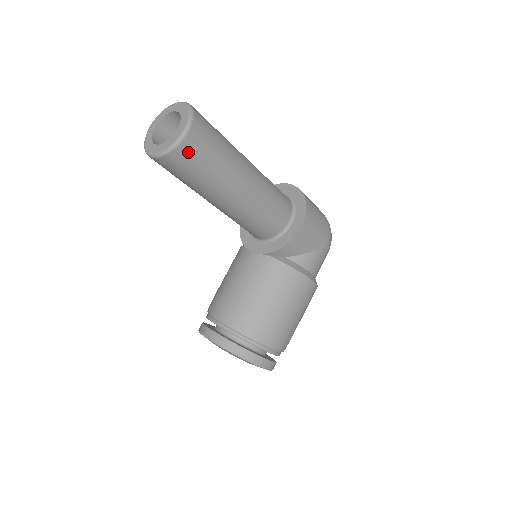
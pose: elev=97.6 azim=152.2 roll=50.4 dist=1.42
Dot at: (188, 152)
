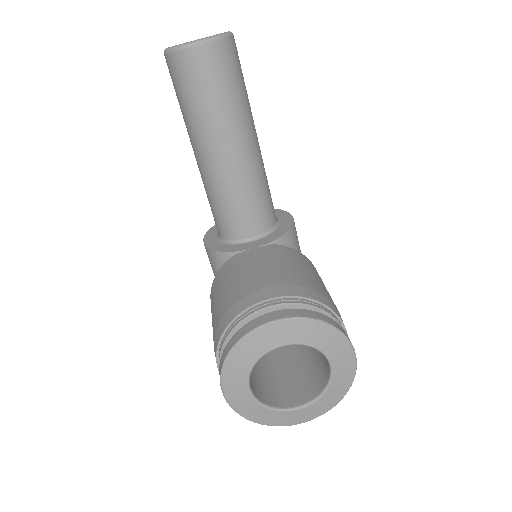
Dot at: (235, 51)
